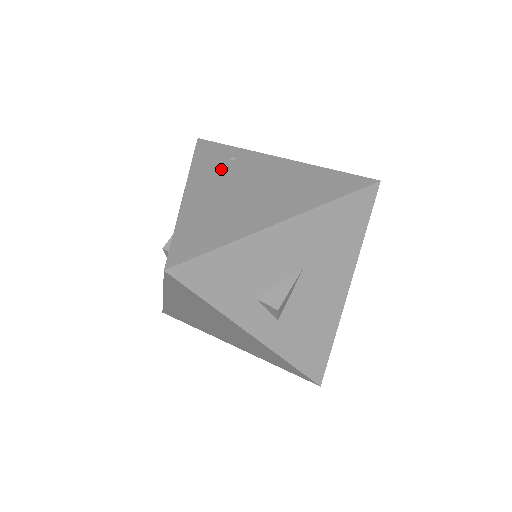
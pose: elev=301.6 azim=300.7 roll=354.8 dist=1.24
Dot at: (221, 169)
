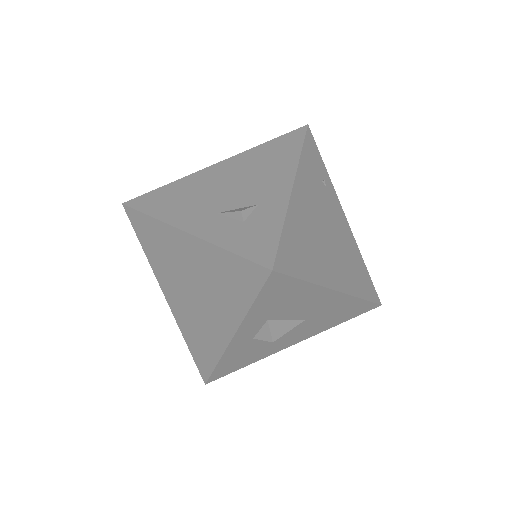
Dot at: (317, 186)
